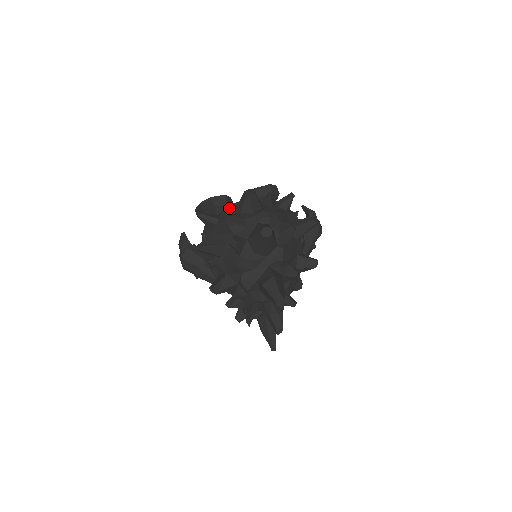
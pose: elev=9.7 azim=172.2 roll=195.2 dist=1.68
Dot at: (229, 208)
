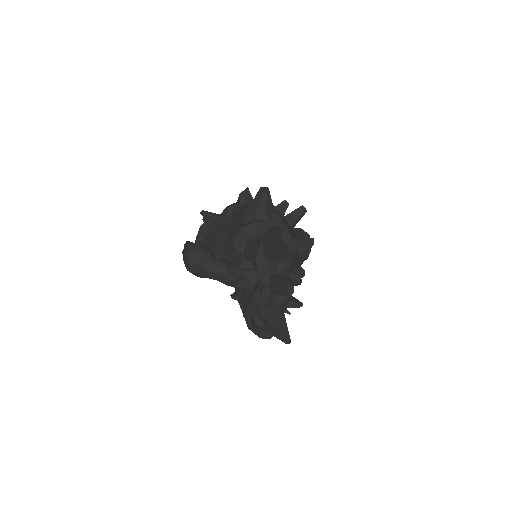
Dot at: occluded
